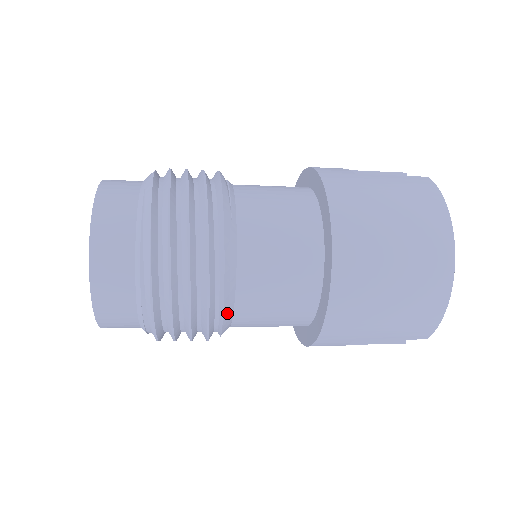
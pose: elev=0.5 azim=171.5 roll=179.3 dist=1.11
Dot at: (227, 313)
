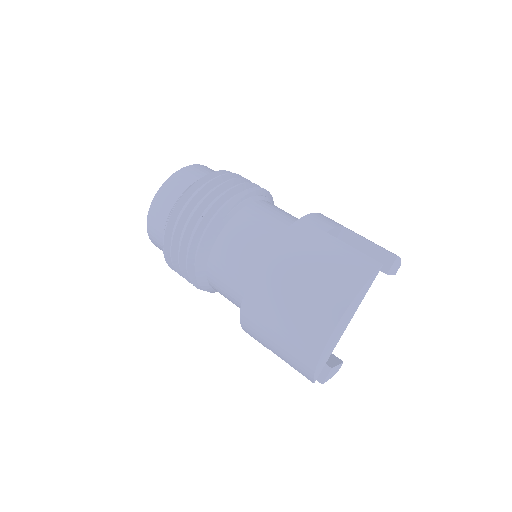
Dot at: (200, 276)
